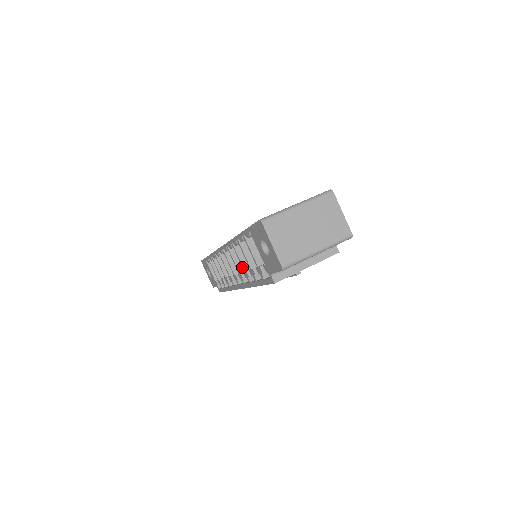
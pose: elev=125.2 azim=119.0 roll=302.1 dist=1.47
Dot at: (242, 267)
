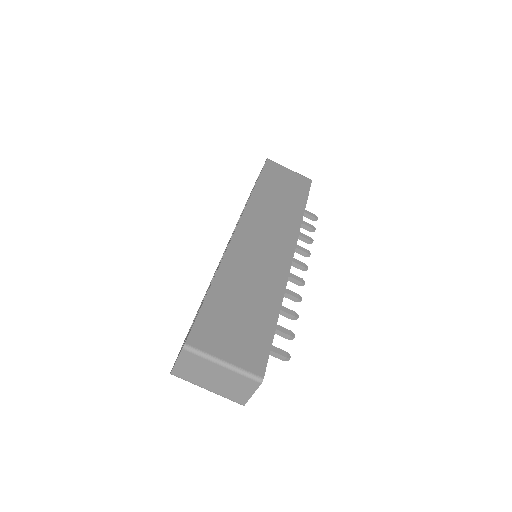
Dot at: (214, 275)
